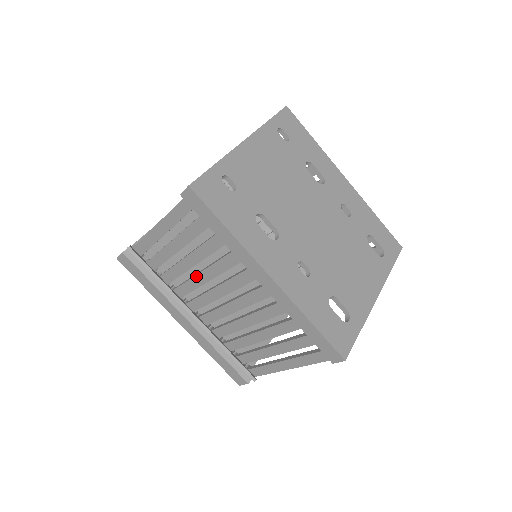
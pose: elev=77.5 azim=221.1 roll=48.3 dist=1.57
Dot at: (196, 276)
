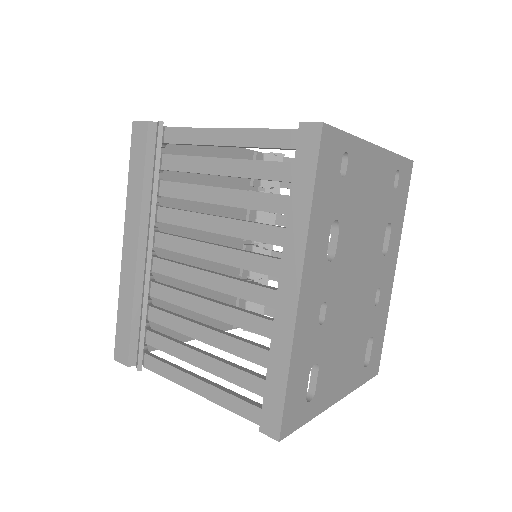
Dot at: (207, 216)
